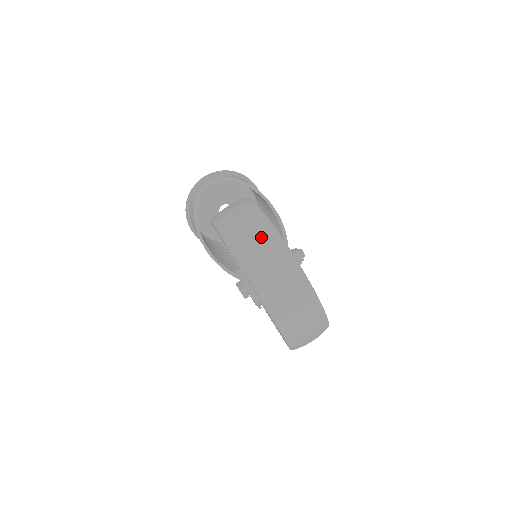
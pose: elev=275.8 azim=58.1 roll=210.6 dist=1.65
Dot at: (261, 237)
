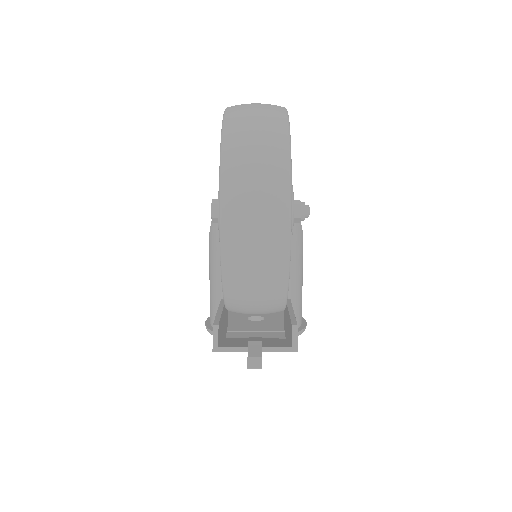
Dot at: occluded
